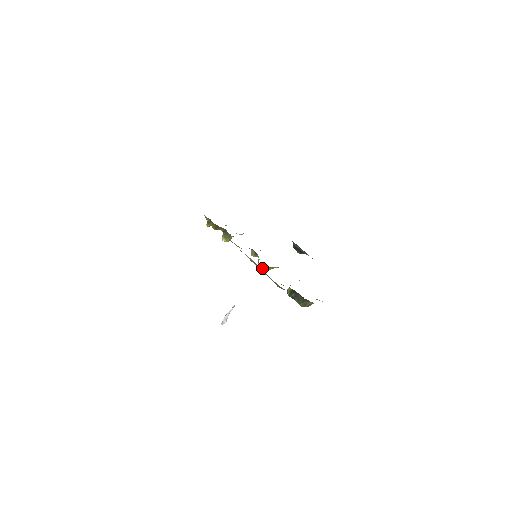
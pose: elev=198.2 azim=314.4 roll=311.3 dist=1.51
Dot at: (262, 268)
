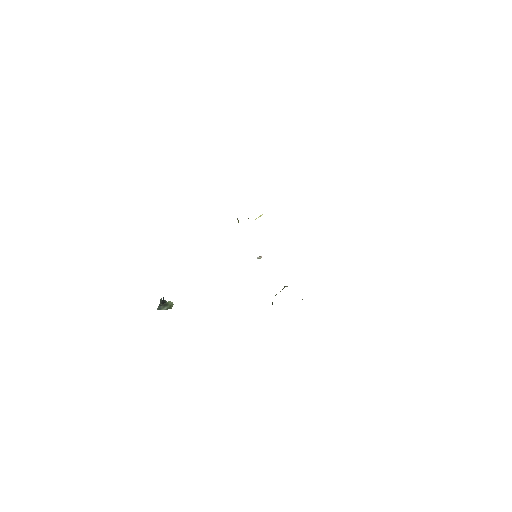
Dot at: occluded
